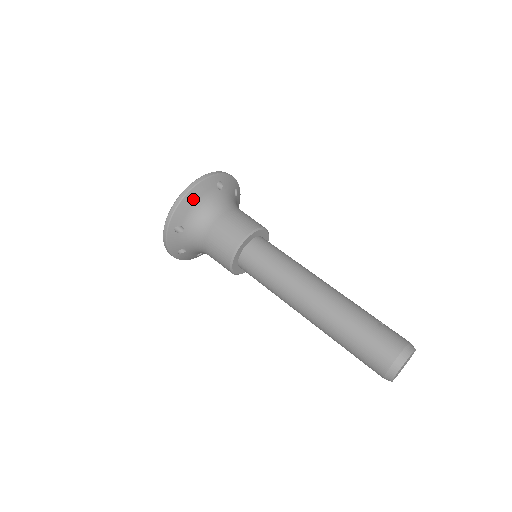
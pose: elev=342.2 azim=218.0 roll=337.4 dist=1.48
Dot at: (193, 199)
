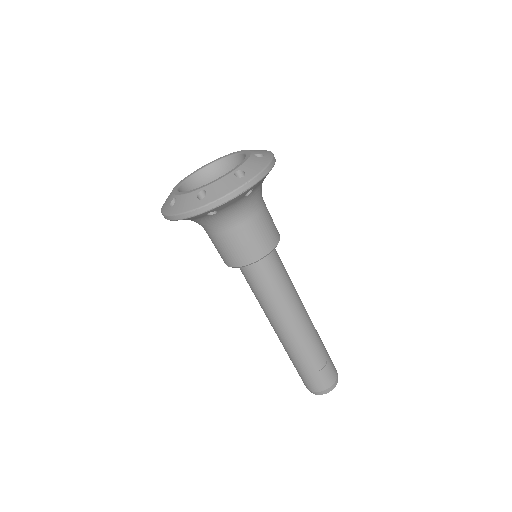
Dot at: occluded
